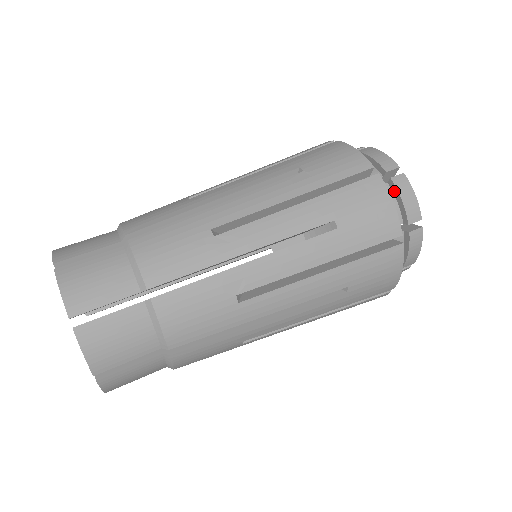
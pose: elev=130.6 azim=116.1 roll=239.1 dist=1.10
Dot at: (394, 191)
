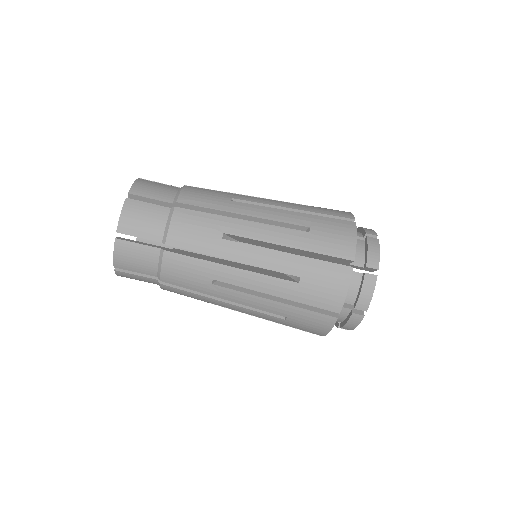
Dot at: (349, 316)
